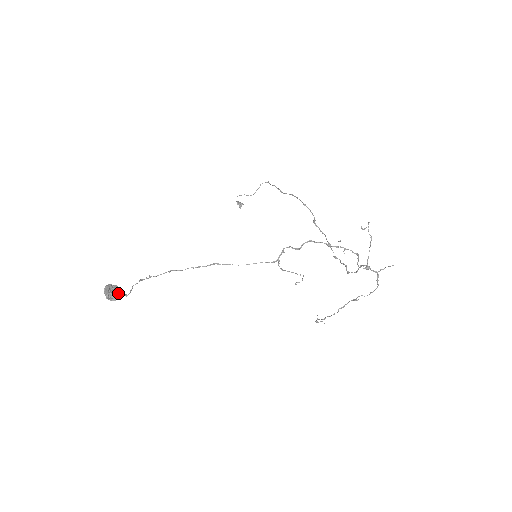
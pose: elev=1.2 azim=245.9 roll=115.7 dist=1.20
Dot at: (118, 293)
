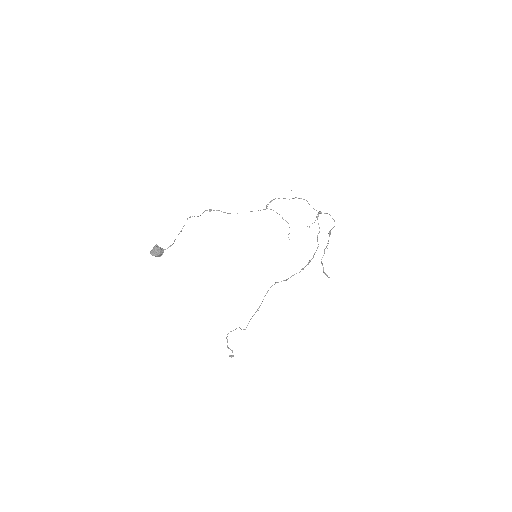
Dot at: (163, 249)
